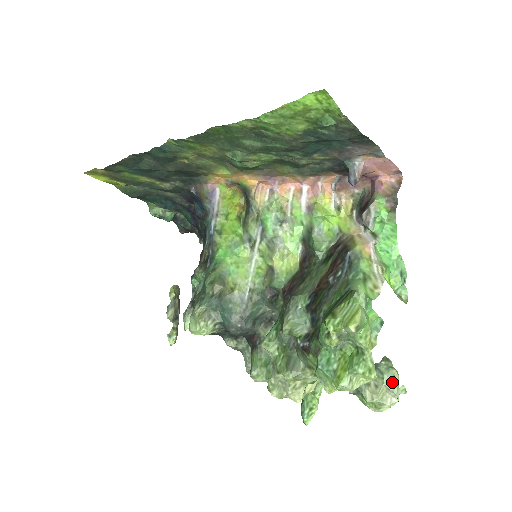
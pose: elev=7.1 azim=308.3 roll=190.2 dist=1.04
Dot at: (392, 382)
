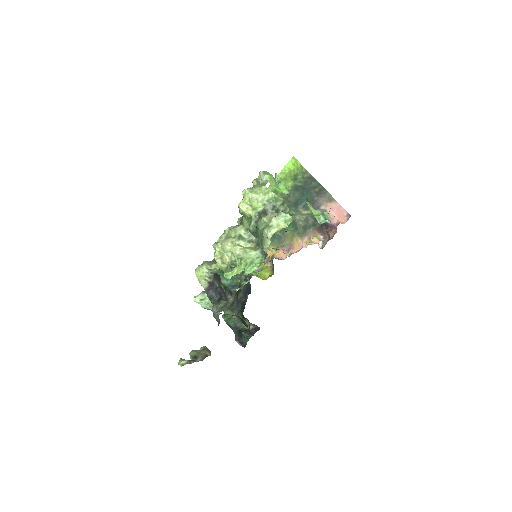
Dot at: occluded
